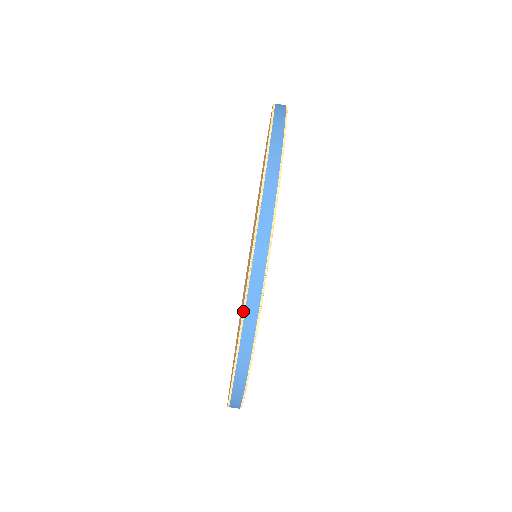
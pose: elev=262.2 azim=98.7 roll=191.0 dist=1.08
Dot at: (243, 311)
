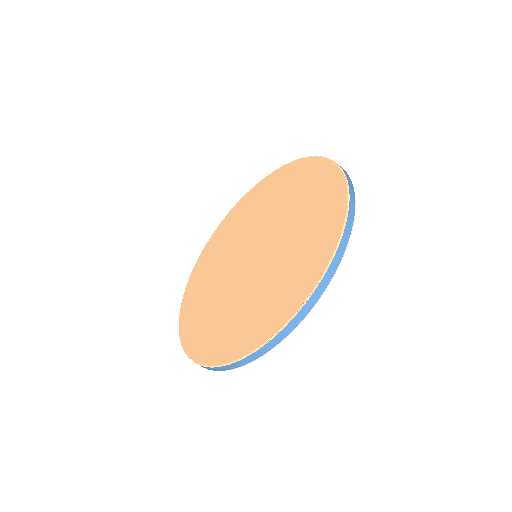
Dot at: (195, 362)
